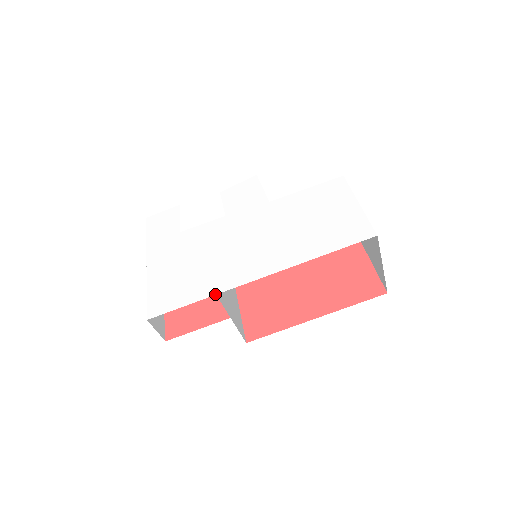
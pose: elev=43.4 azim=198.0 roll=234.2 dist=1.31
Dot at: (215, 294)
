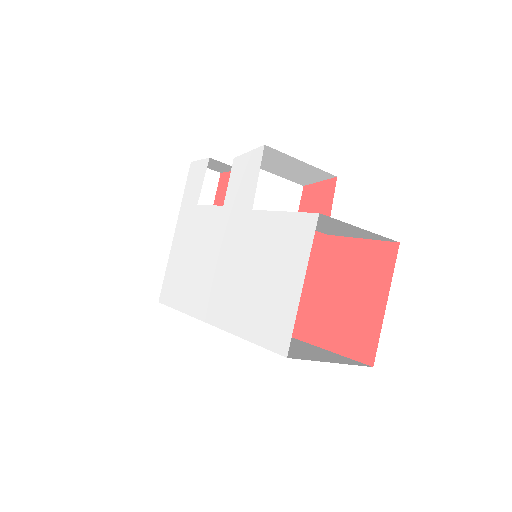
Dot at: (185, 313)
